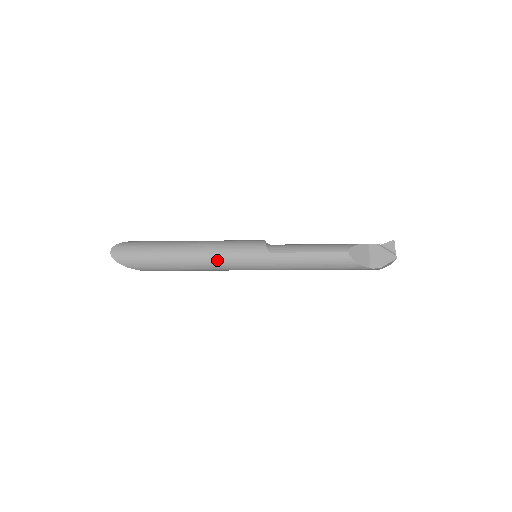
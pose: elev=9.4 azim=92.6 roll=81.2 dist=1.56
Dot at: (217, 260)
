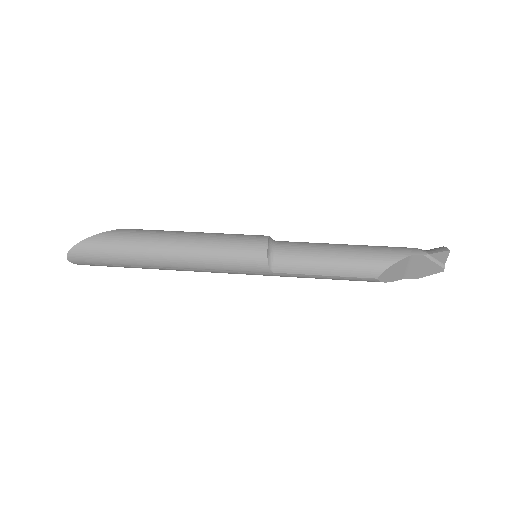
Dot at: occluded
